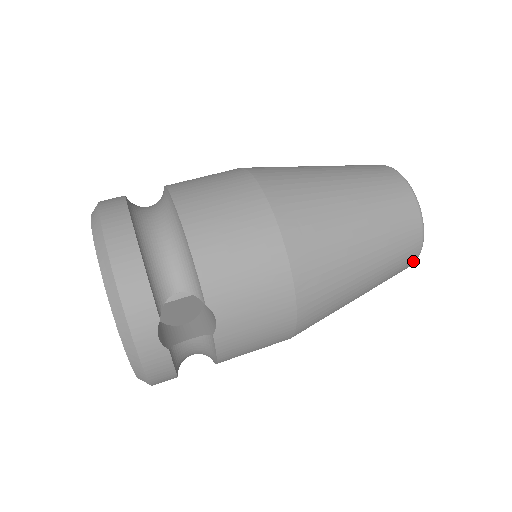
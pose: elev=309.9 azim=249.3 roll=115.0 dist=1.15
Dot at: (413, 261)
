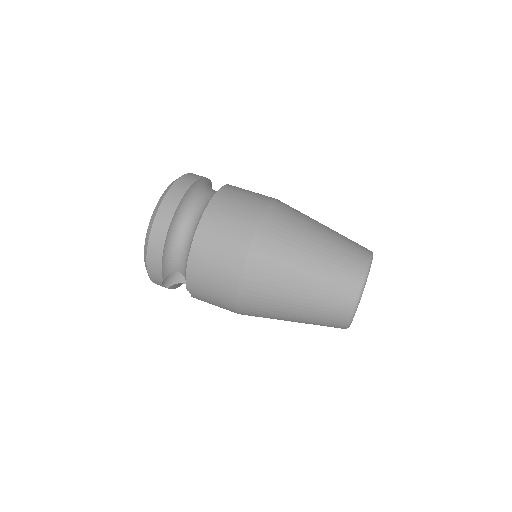
Dot at: occluded
